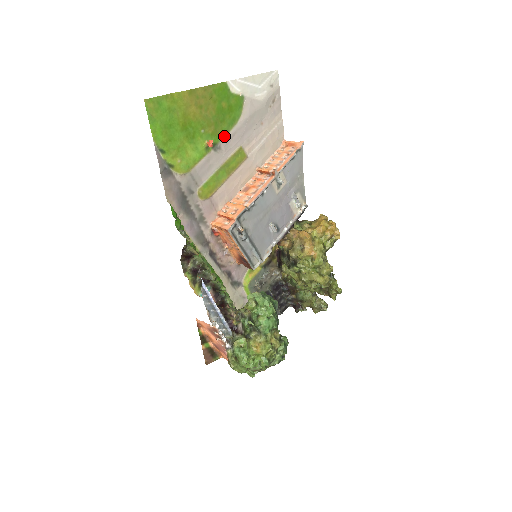
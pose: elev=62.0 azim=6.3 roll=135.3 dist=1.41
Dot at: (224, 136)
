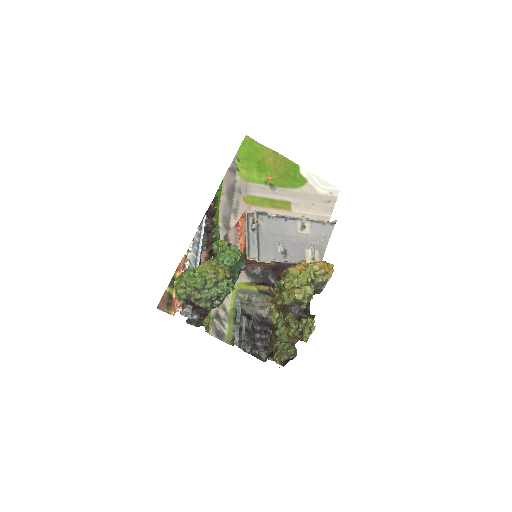
Dot at: (282, 187)
